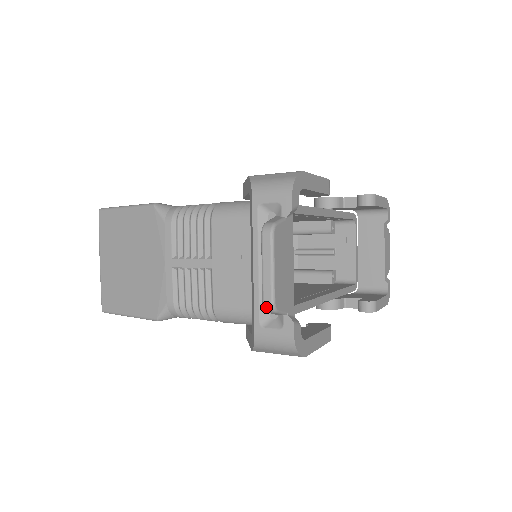
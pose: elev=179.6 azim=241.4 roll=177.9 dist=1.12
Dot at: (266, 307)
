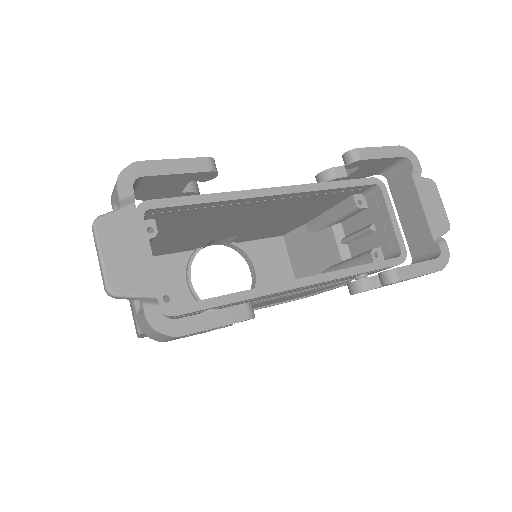
Dot at: (107, 294)
